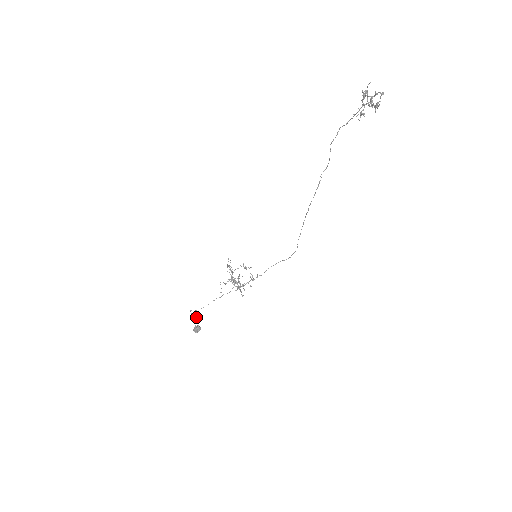
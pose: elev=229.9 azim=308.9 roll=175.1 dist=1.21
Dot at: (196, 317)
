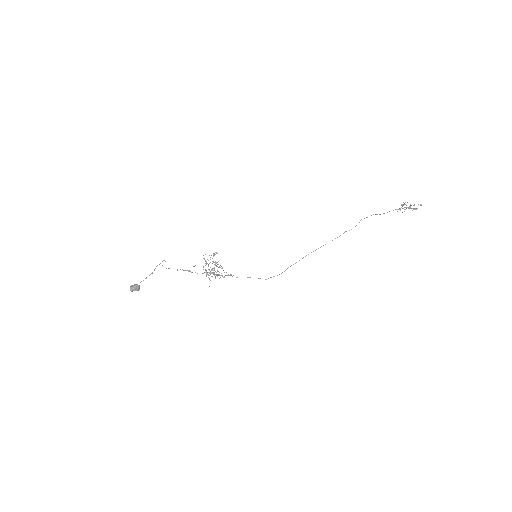
Dot at: occluded
